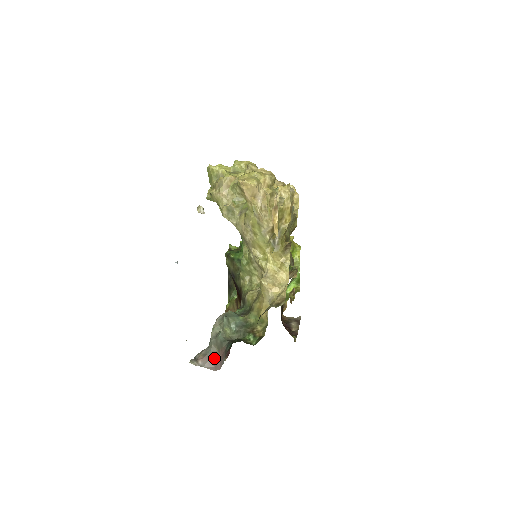
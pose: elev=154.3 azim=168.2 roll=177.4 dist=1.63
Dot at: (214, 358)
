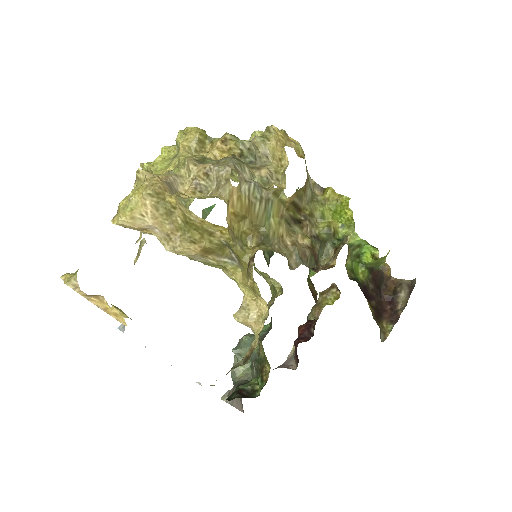
Dot at: occluded
